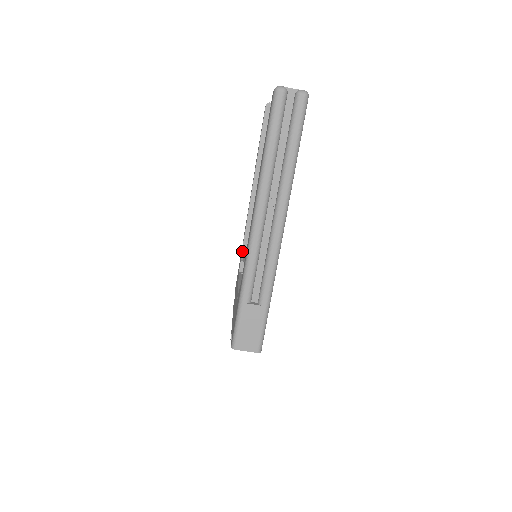
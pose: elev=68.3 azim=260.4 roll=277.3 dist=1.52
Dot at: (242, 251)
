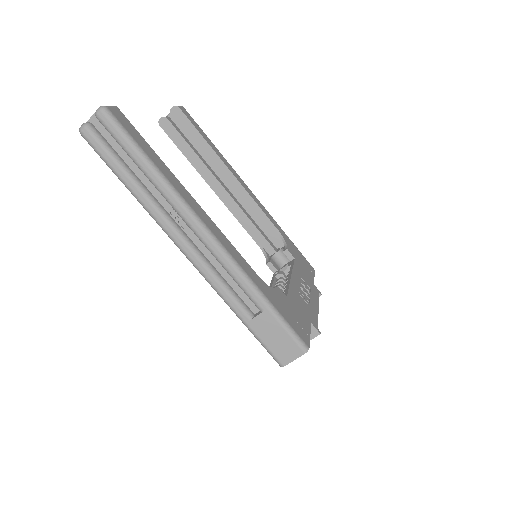
Dot at: (263, 253)
